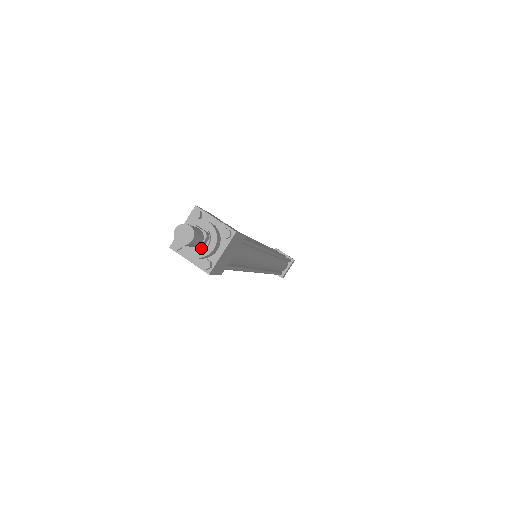
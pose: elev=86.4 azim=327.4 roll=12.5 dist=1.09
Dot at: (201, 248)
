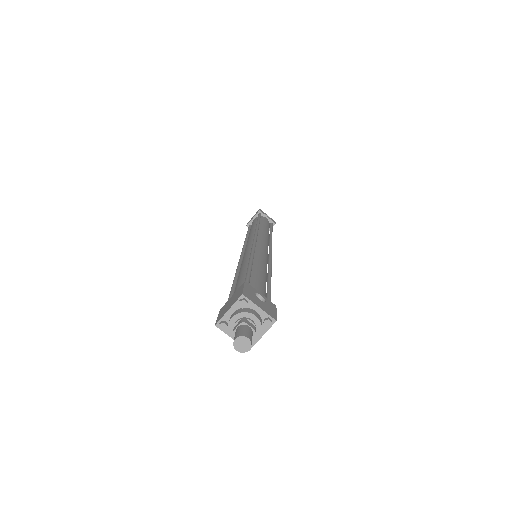
Dot at: occluded
